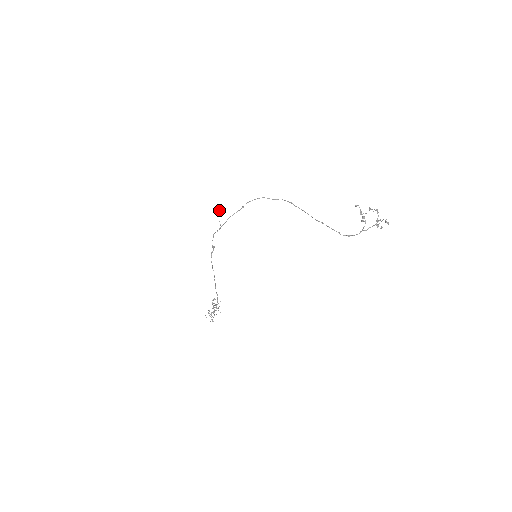
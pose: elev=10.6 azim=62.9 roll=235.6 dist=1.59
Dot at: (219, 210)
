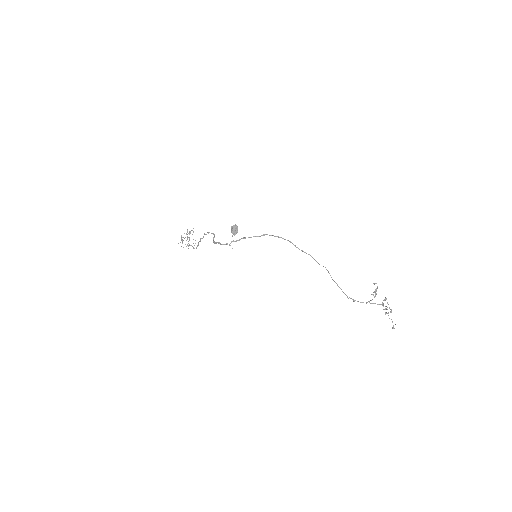
Dot at: (236, 227)
